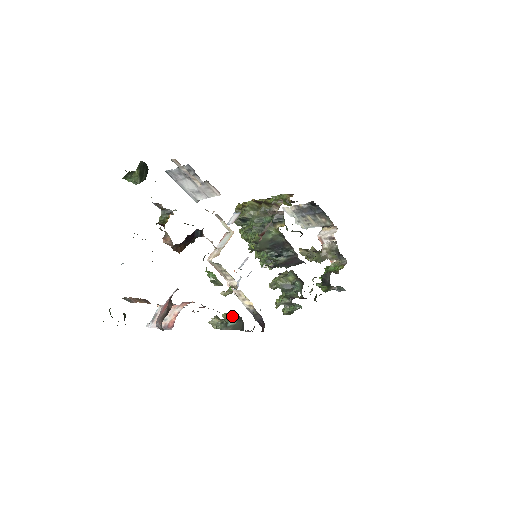
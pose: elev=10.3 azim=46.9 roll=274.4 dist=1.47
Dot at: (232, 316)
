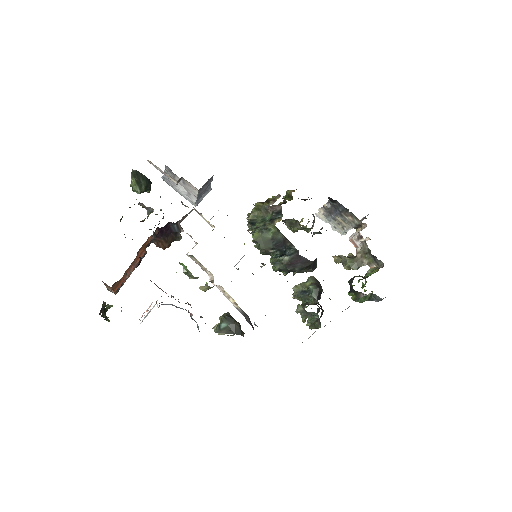
Dot at: (223, 317)
